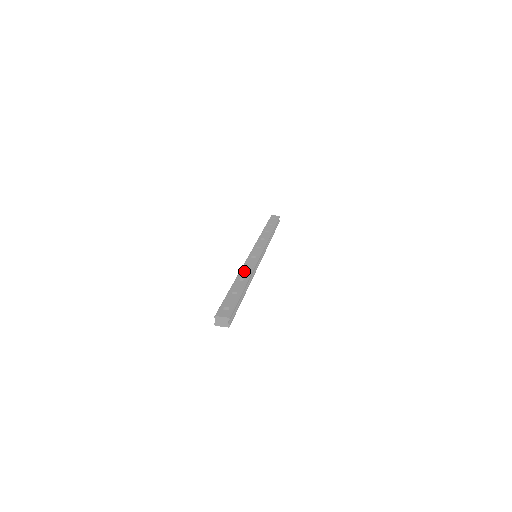
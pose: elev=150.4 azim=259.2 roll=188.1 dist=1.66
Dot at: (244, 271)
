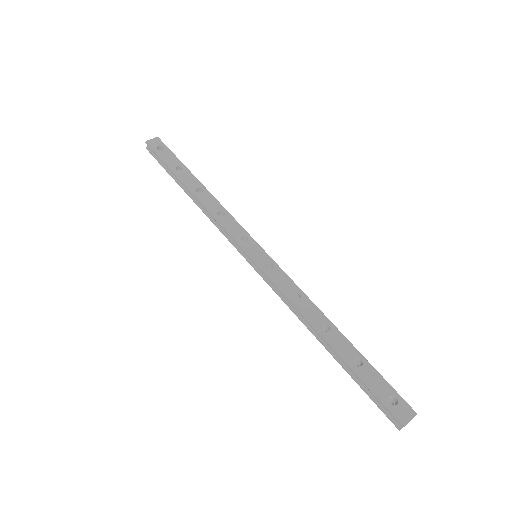
Dot at: (305, 308)
